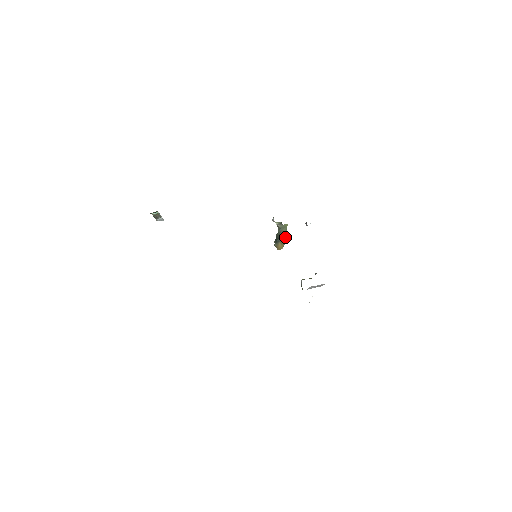
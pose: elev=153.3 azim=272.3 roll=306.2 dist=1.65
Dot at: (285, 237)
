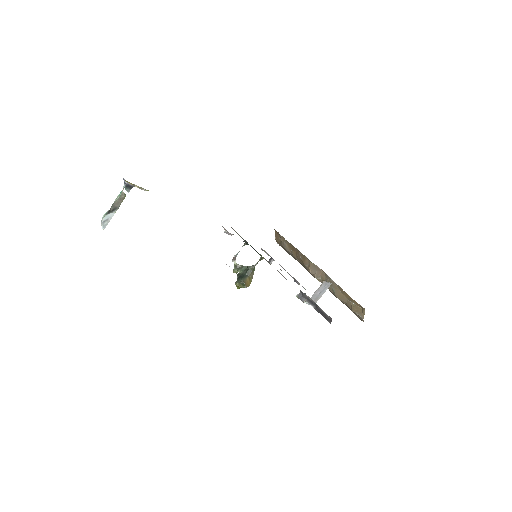
Dot at: occluded
